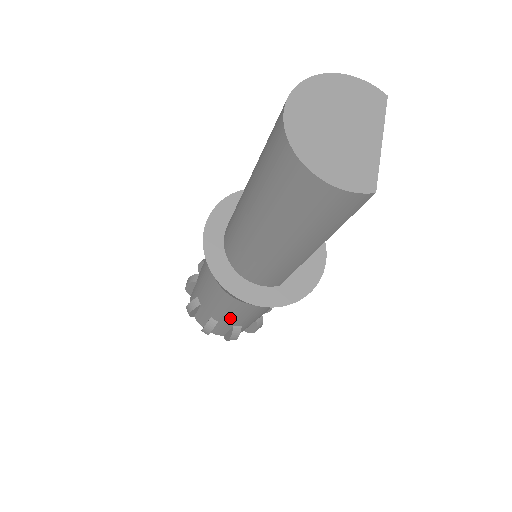
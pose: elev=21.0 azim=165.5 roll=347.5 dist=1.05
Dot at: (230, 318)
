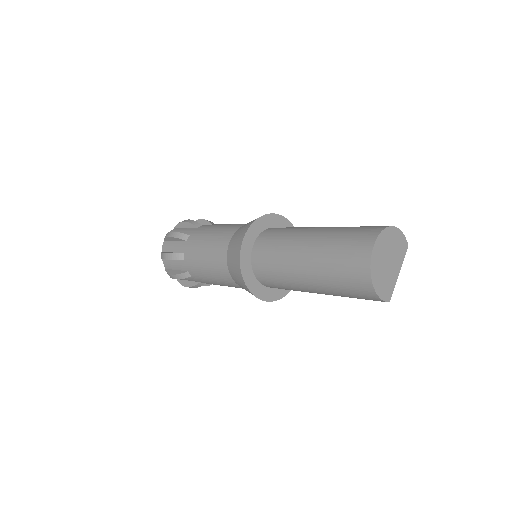
Dot at: (208, 281)
